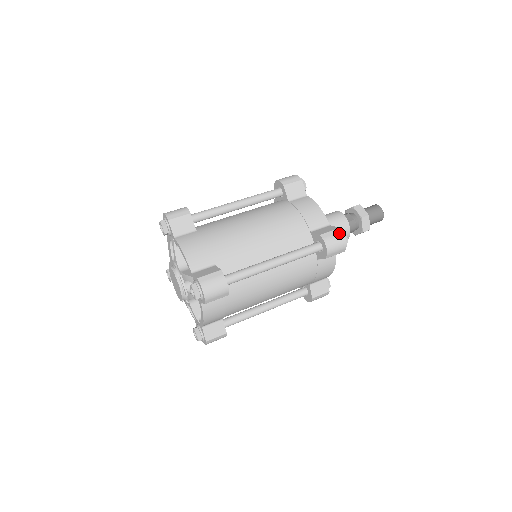
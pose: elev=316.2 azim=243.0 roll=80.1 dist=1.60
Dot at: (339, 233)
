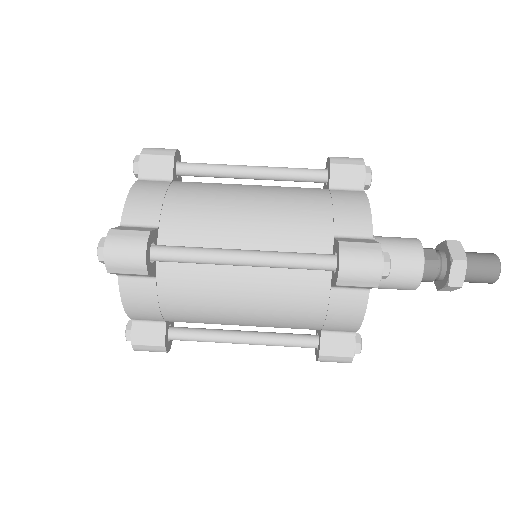
Dot at: (374, 250)
